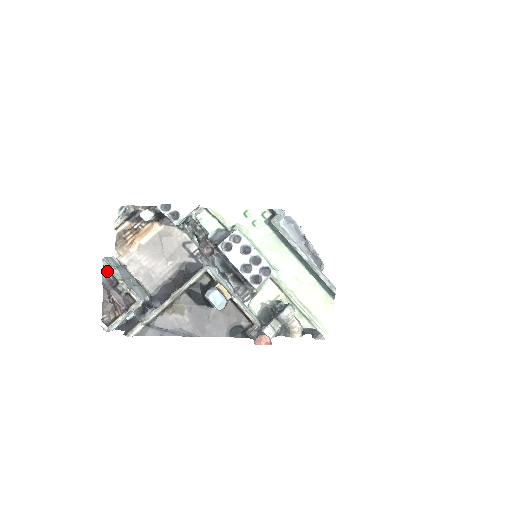
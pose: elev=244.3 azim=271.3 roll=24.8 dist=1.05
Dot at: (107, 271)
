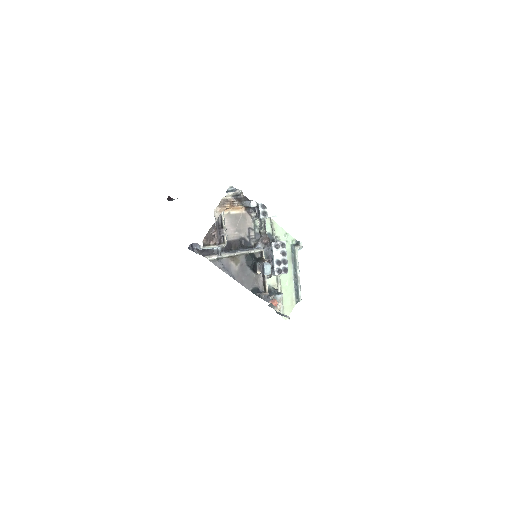
Dot at: (220, 218)
